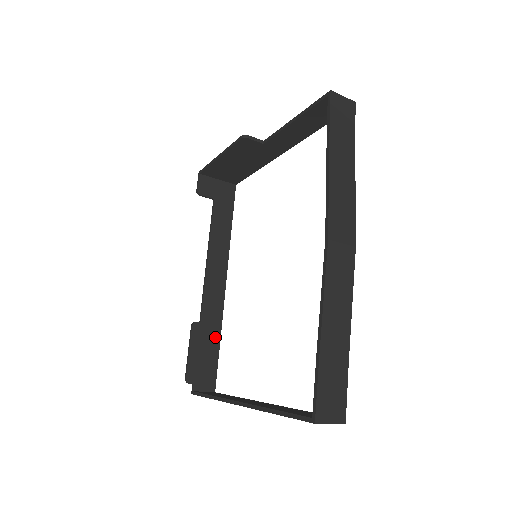
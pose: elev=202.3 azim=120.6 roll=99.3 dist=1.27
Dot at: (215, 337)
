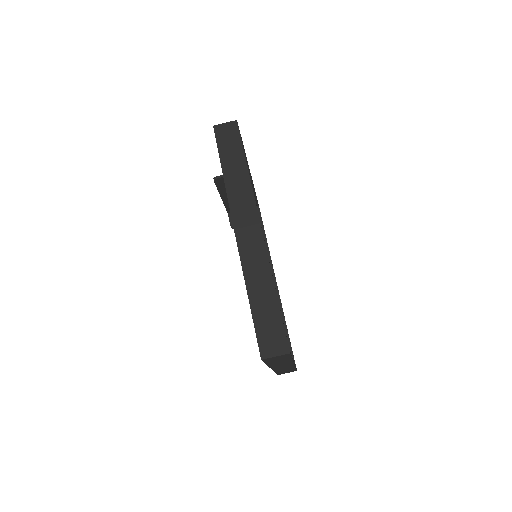
Dot at: occluded
